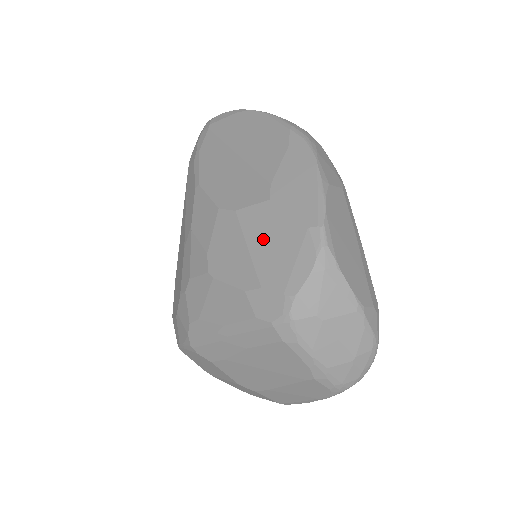
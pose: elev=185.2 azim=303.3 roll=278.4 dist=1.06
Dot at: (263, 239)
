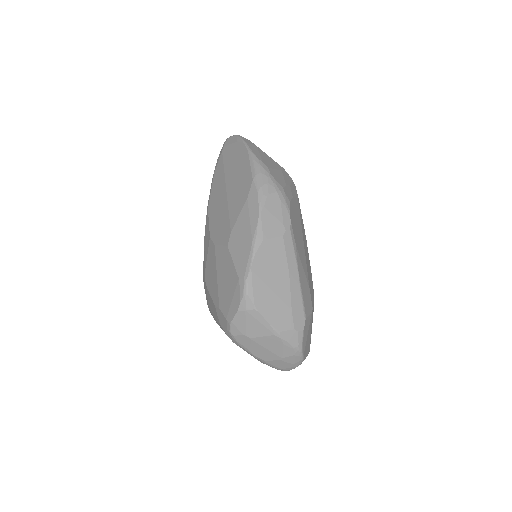
Dot at: (222, 274)
